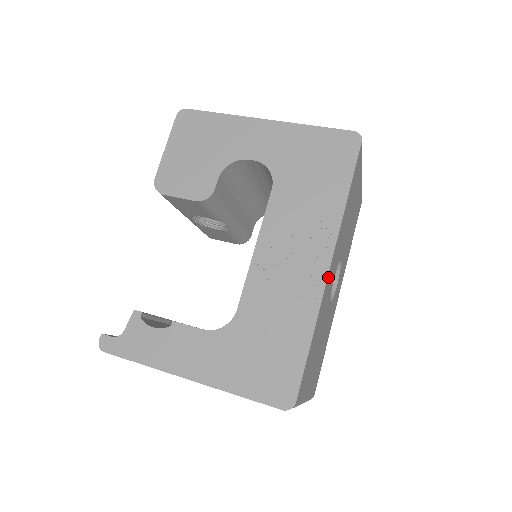
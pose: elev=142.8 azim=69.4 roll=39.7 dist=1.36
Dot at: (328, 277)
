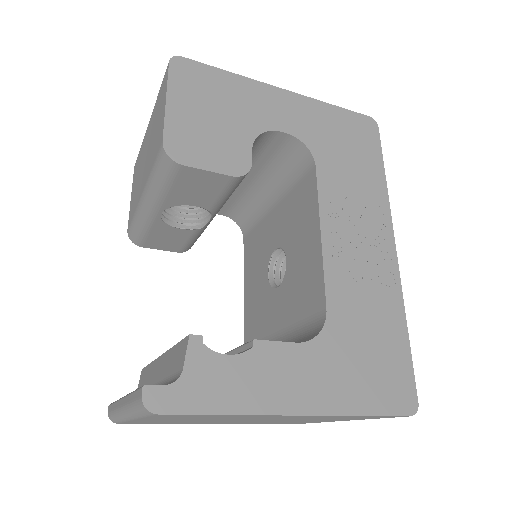
Dot at: occluded
